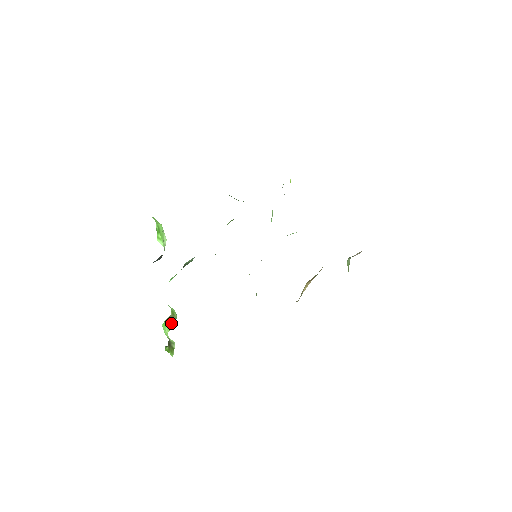
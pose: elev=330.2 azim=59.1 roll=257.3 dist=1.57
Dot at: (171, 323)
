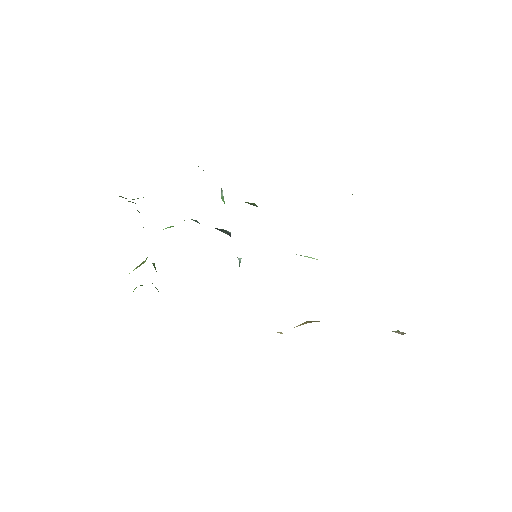
Dot at: (137, 267)
